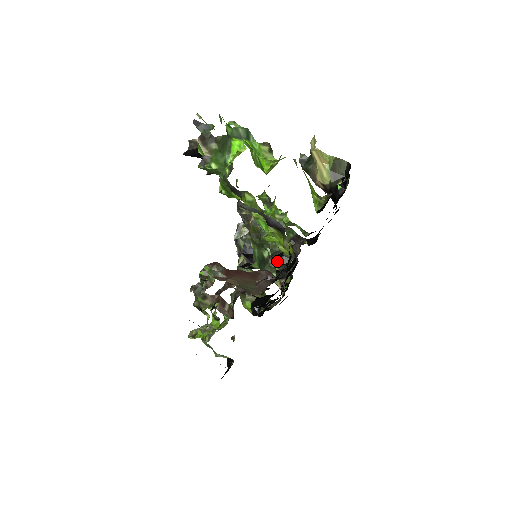
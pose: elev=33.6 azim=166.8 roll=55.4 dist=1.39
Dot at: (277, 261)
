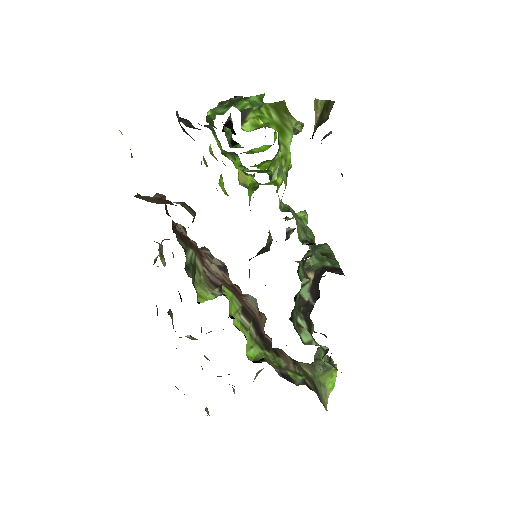
Dot at: (258, 252)
